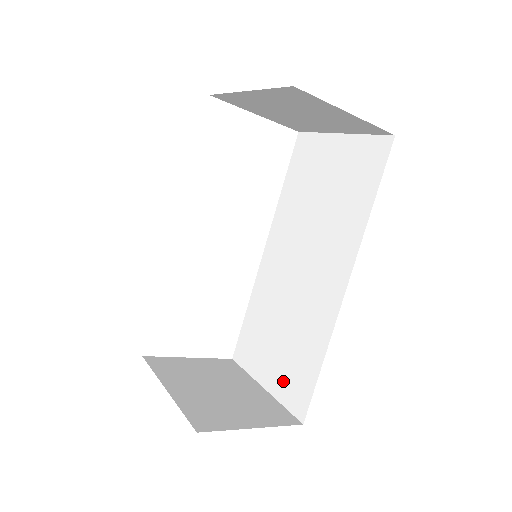
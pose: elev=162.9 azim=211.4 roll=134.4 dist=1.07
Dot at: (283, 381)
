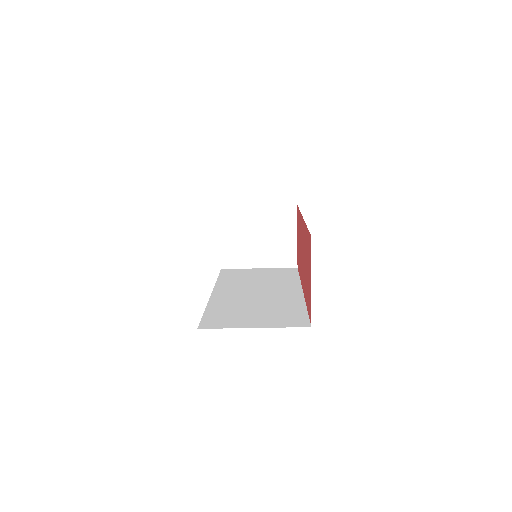
Dot at: (275, 321)
